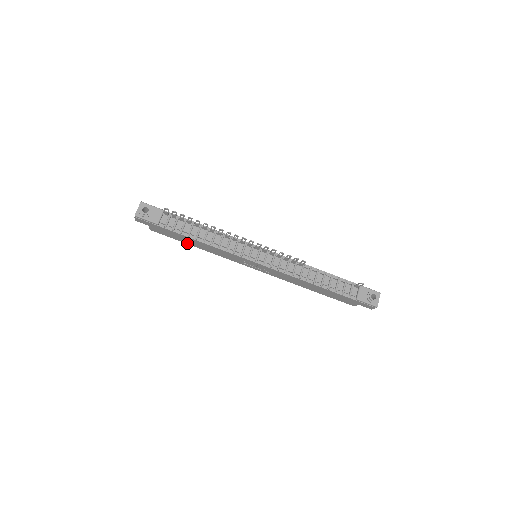
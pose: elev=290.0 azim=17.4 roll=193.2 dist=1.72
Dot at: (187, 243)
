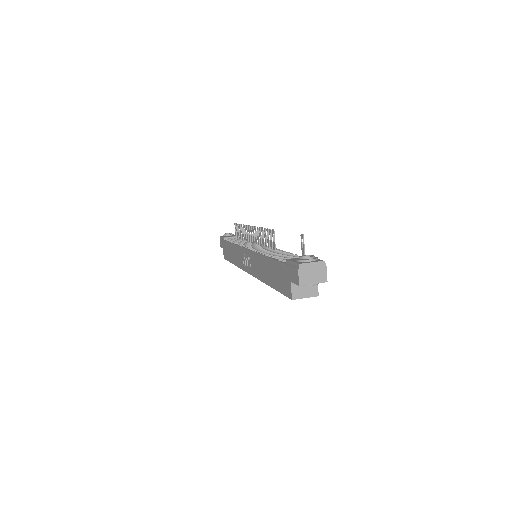
Dot at: (231, 261)
